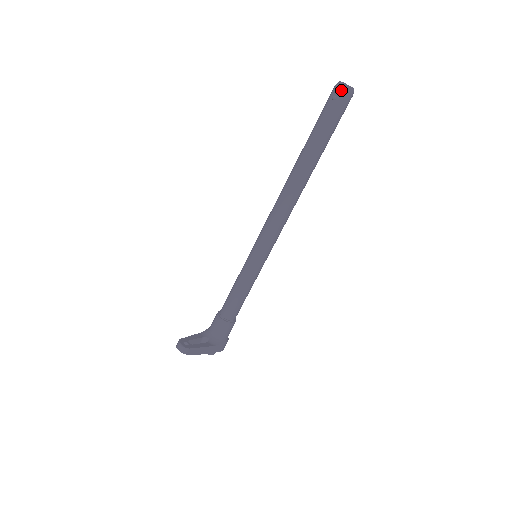
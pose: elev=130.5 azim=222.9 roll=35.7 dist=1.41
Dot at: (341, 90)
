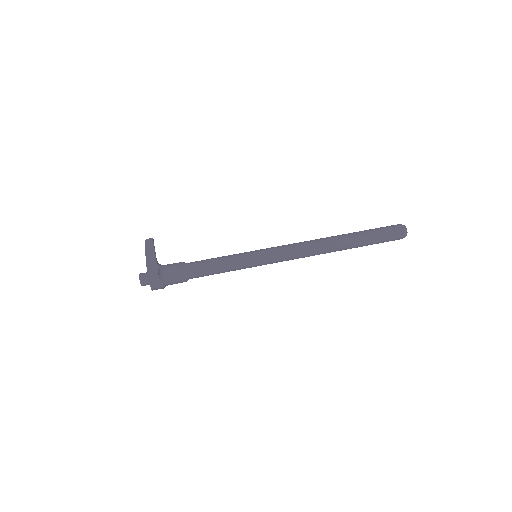
Dot at: (402, 228)
